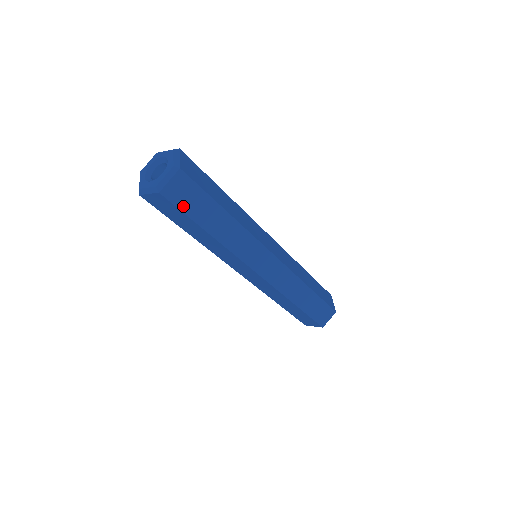
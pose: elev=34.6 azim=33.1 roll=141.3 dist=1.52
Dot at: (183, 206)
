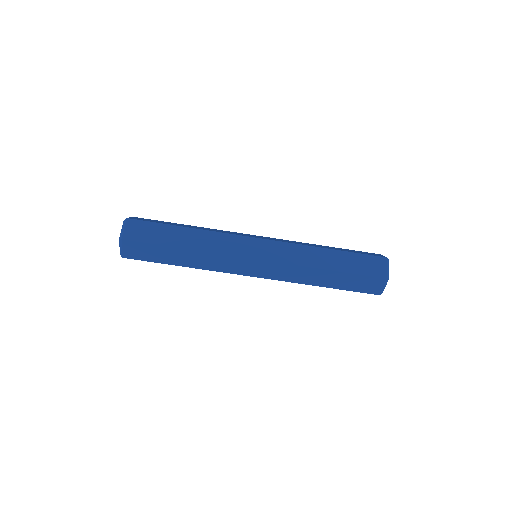
Dot at: (146, 239)
